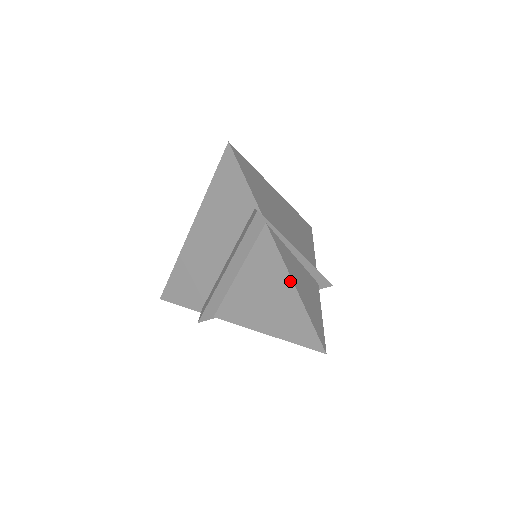
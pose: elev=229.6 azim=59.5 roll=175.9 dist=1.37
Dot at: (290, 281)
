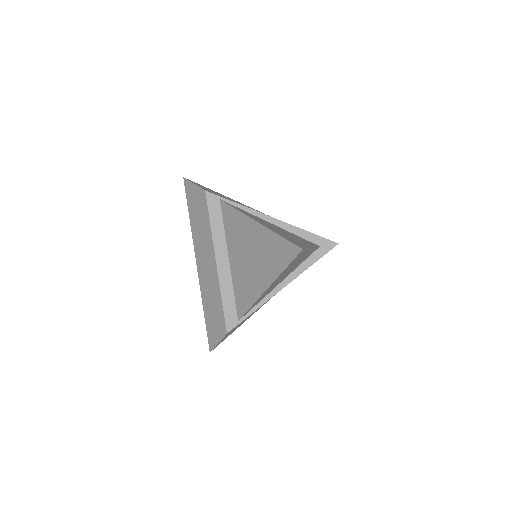
Dot at: (251, 221)
